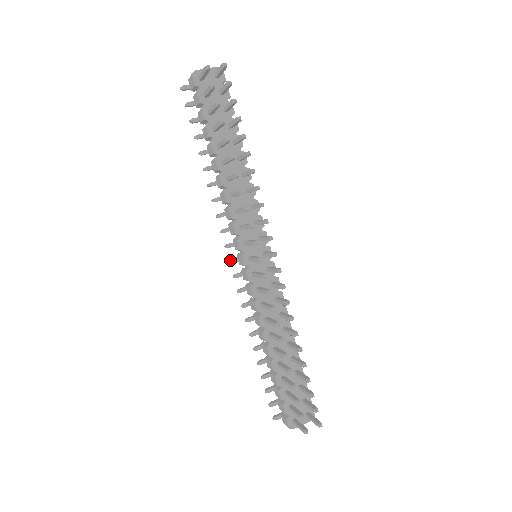
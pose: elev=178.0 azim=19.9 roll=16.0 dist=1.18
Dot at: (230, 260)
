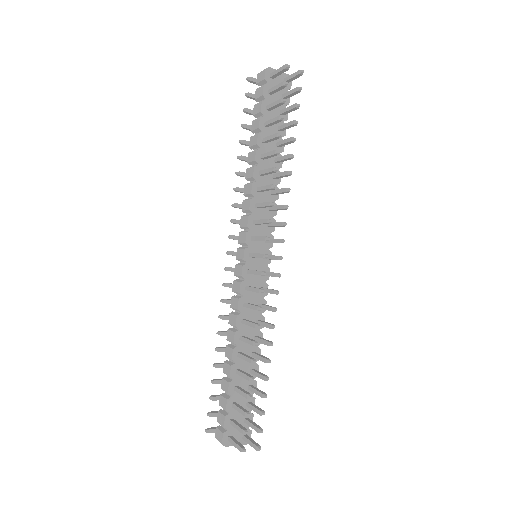
Dot at: (228, 251)
